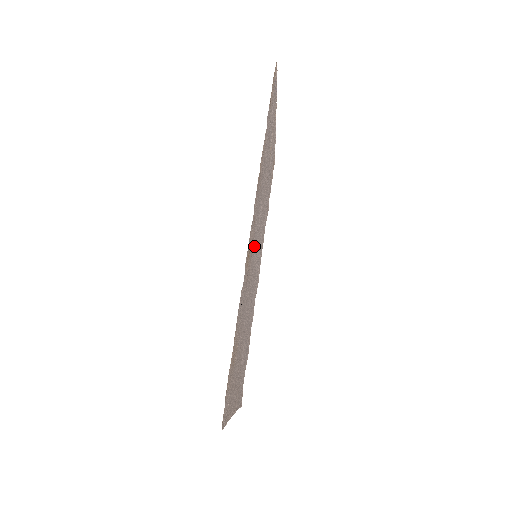
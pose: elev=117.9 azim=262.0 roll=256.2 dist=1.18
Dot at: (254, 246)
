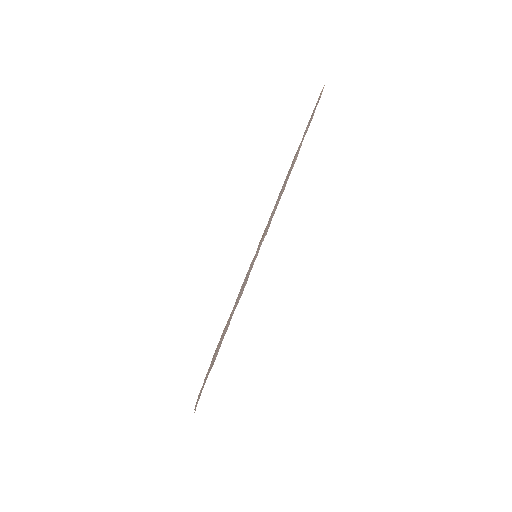
Dot at: (262, 239)
